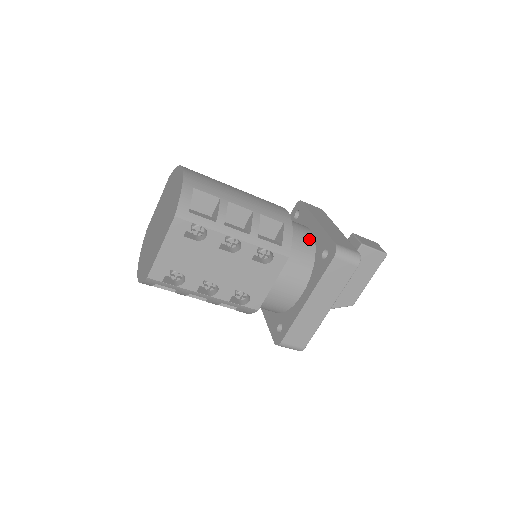
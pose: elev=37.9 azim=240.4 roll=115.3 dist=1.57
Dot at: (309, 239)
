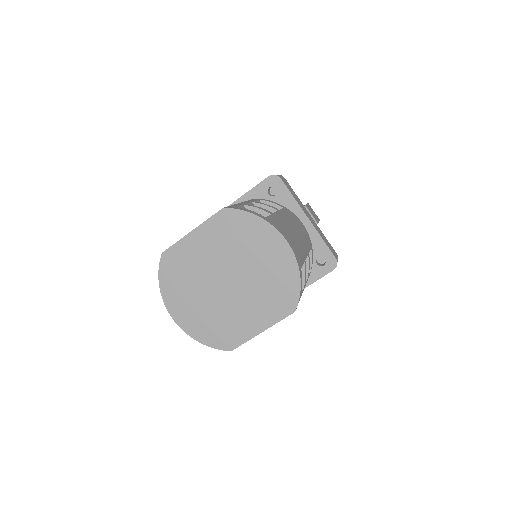
Dot at: occluded
